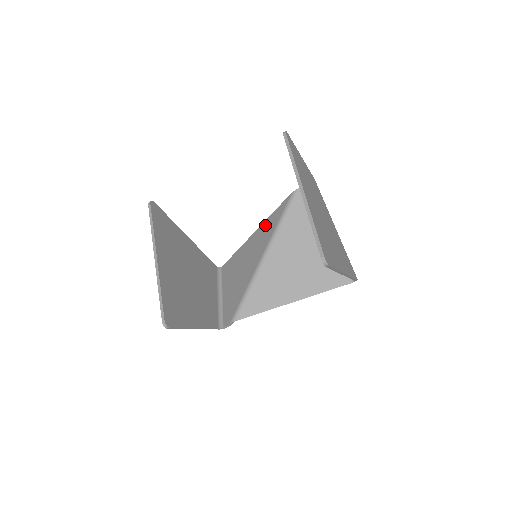
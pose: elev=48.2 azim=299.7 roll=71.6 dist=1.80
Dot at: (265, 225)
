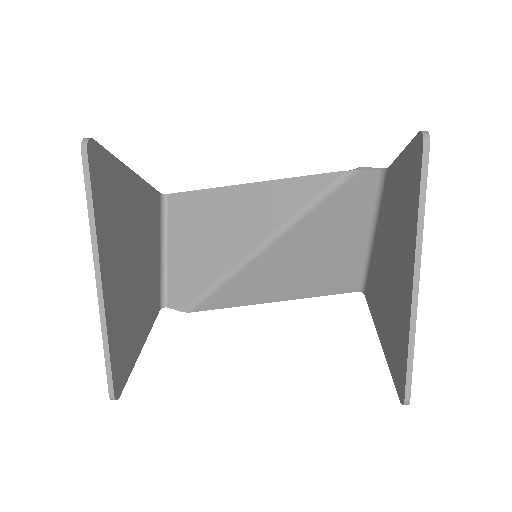
Dot at: (274, 190)
